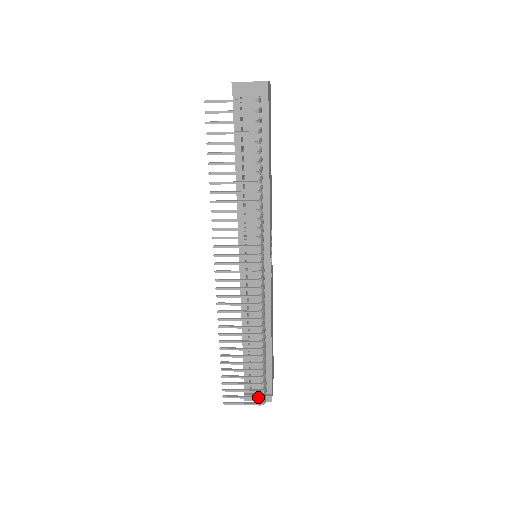
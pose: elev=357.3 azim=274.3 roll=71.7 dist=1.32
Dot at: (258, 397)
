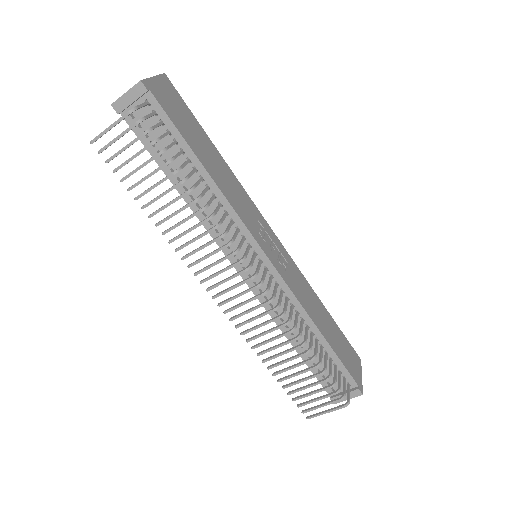
Dot at: (337, 400)
